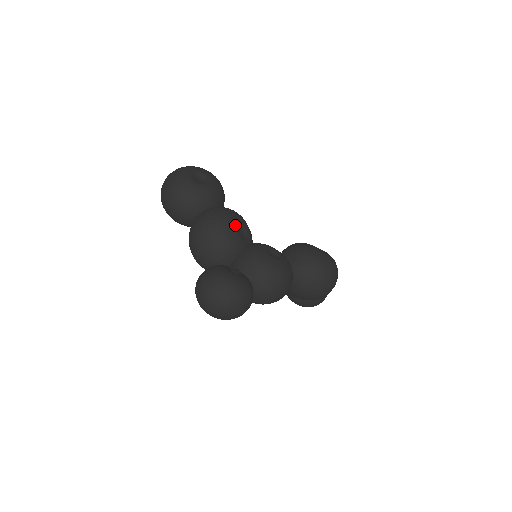
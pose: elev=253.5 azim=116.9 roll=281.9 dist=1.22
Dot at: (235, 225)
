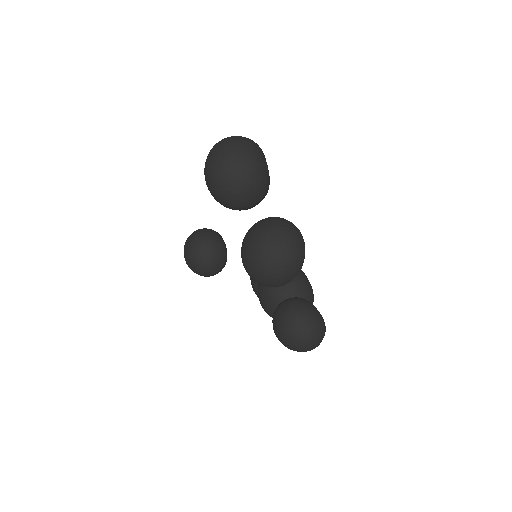
Dot at: occluded
